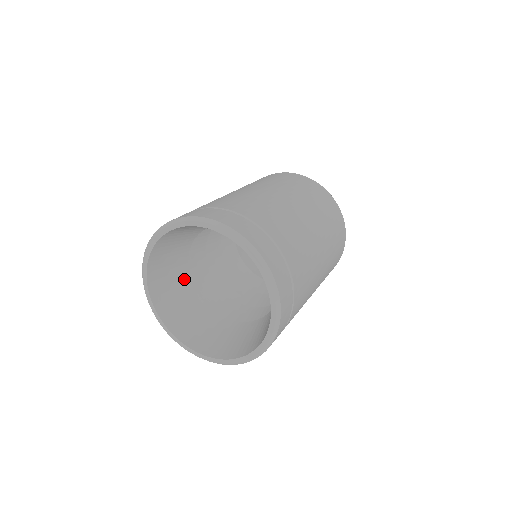
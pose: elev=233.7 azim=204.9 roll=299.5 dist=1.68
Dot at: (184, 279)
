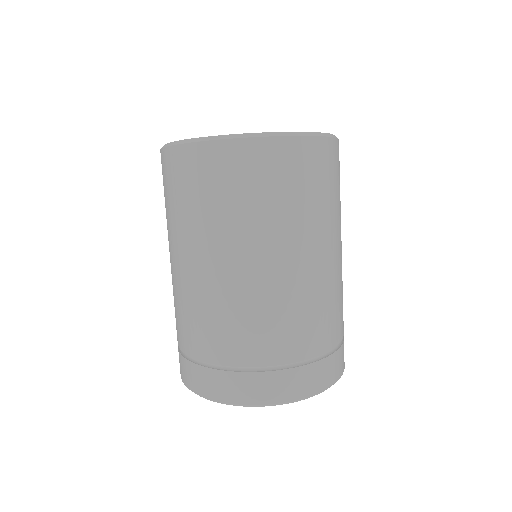
Dot at: occluded
